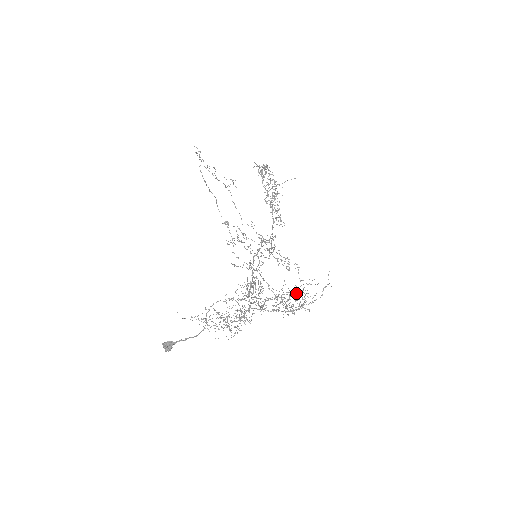
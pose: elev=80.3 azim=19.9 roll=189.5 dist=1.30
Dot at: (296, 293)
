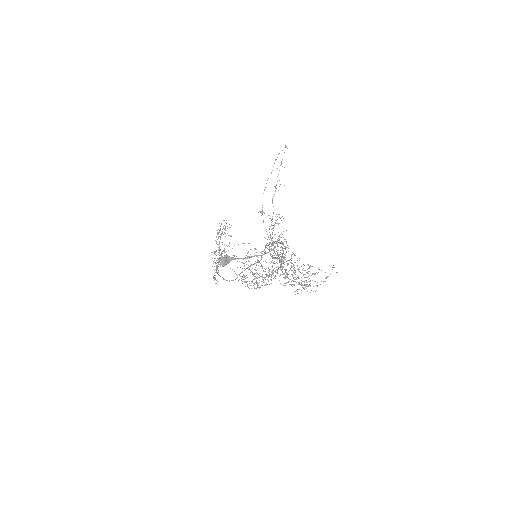
Dot at: (294, 284)
